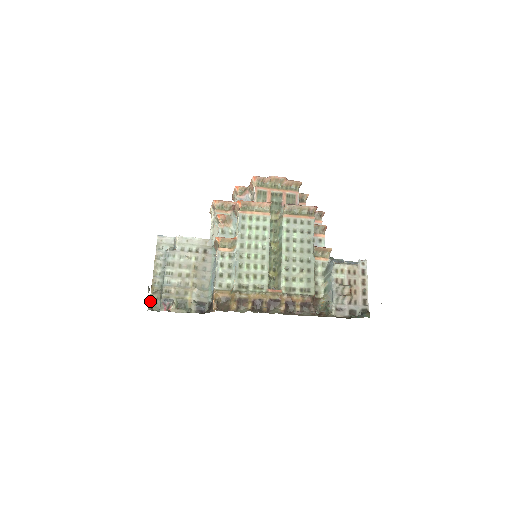
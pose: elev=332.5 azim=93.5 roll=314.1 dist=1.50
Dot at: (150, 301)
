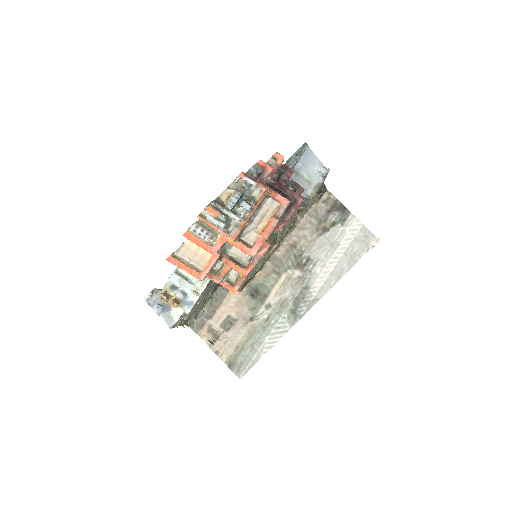
Dot at: (186, 325)
